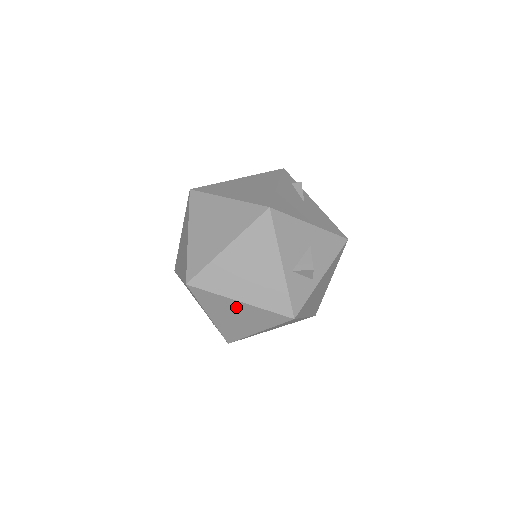
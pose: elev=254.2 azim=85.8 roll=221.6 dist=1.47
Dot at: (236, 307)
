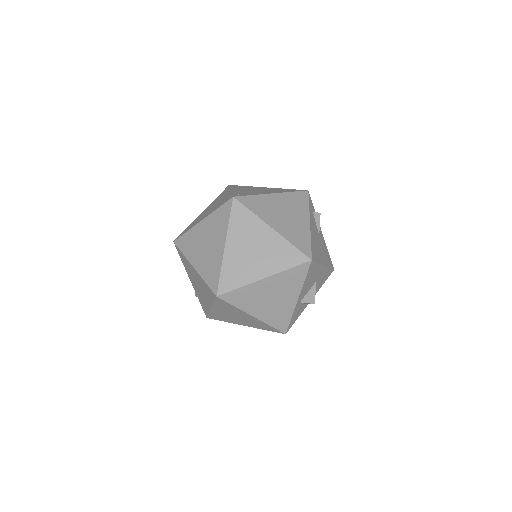
Dot at: (245, 316)
